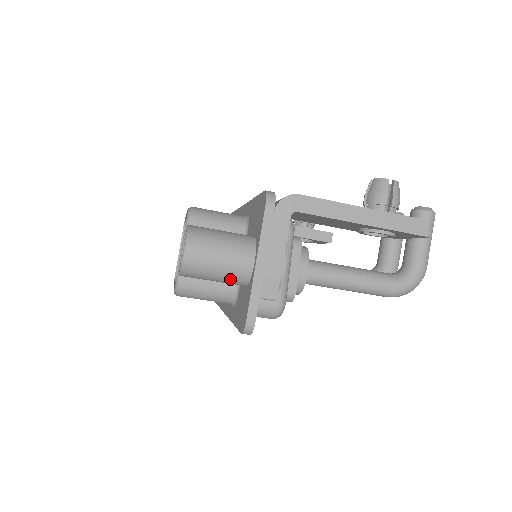
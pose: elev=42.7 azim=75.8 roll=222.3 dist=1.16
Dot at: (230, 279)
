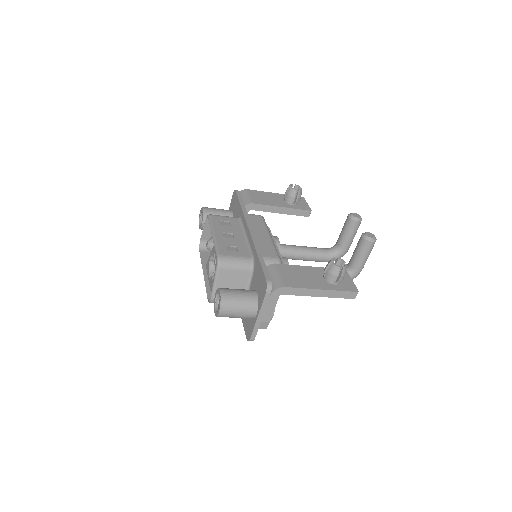
Dot at: occluded
